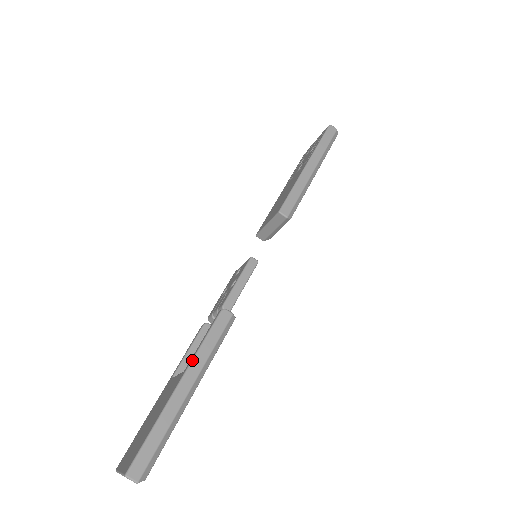
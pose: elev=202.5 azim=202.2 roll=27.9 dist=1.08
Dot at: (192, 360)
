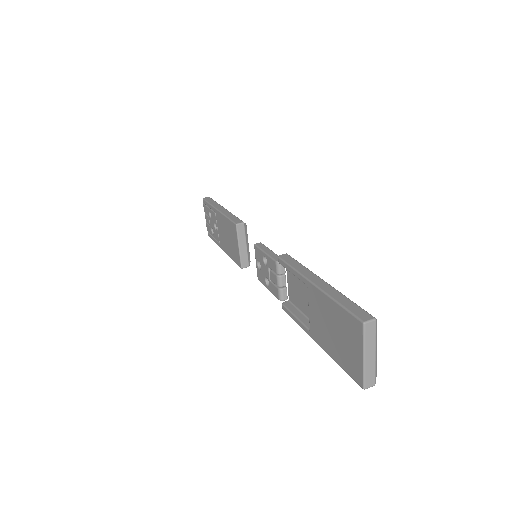
Dot at: (302, 275)
